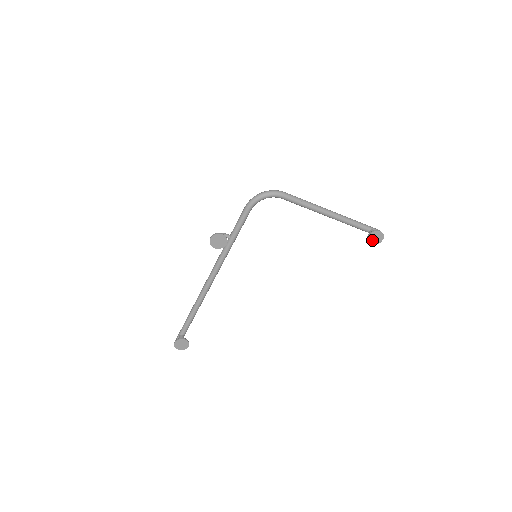
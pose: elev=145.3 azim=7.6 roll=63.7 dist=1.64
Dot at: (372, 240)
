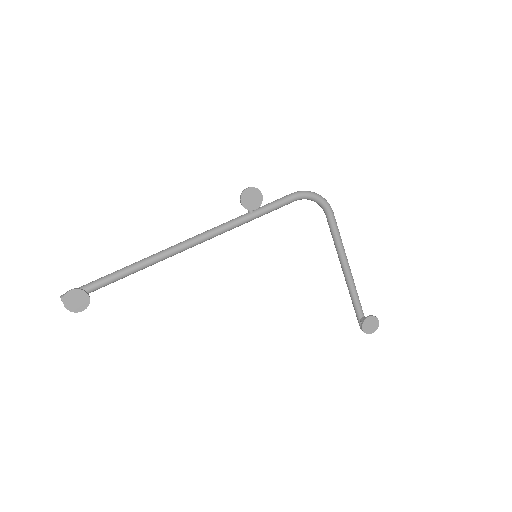
Dot at: (367, 325)
